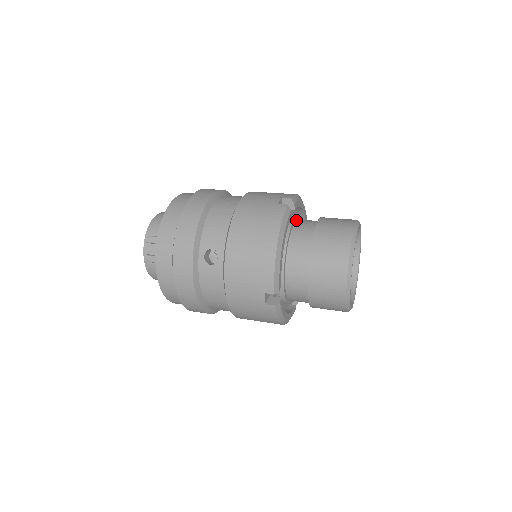
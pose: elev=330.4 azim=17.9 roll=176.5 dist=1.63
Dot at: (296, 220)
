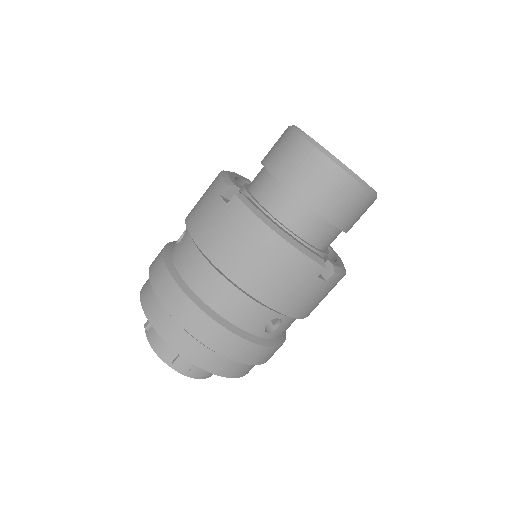
Dot at: occluded
